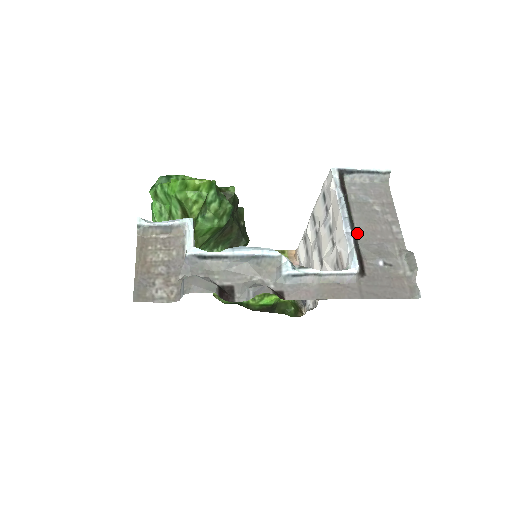
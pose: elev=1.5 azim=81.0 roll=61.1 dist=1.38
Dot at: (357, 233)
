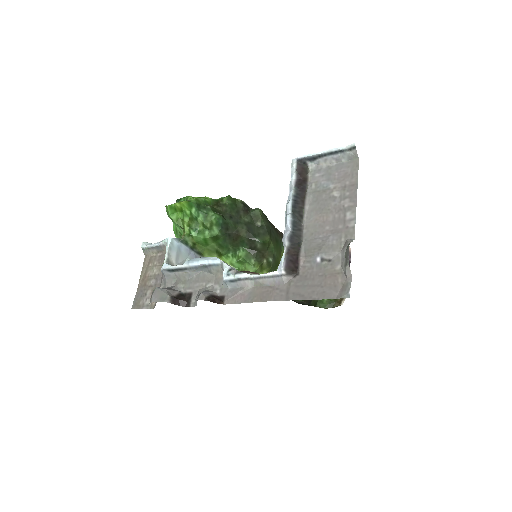
Dot at: (304, 228)
